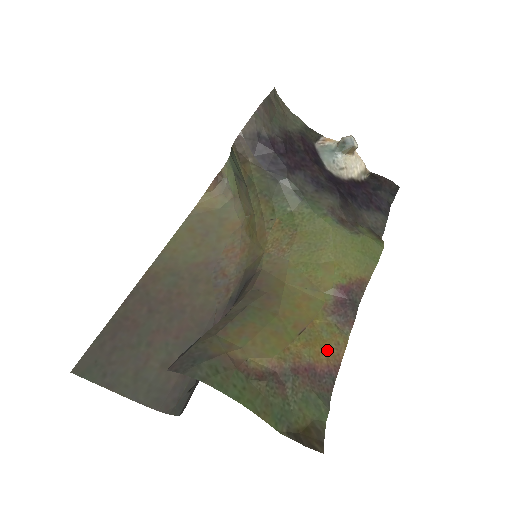
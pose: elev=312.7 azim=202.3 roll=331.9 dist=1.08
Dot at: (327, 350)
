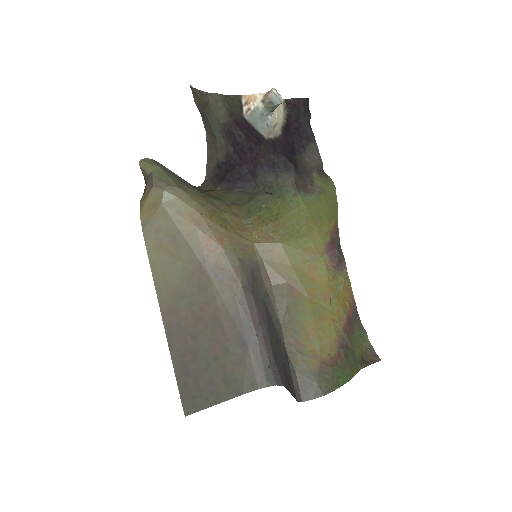
Dot at: (346, 297)
